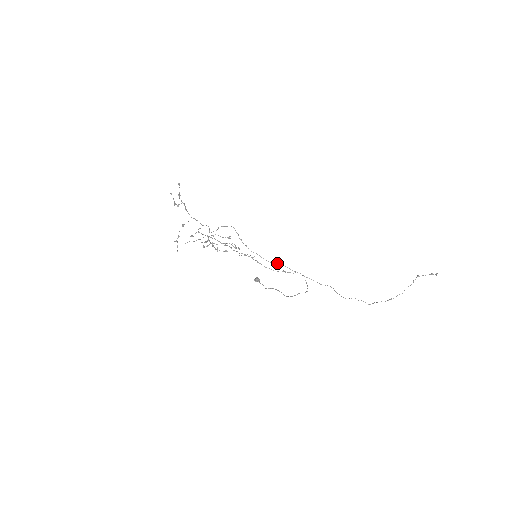
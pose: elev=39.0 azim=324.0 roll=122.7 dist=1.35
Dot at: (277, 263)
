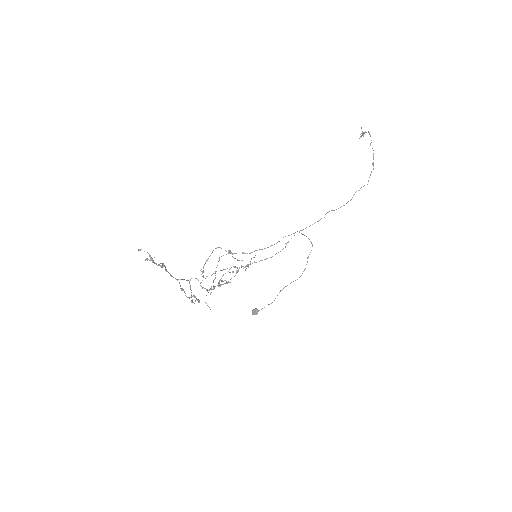
Dot at: occluded
